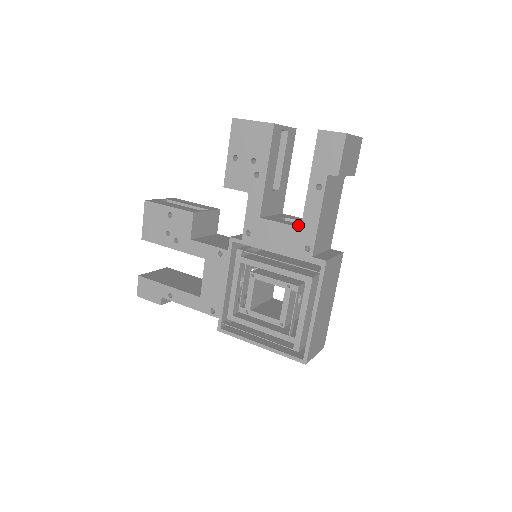
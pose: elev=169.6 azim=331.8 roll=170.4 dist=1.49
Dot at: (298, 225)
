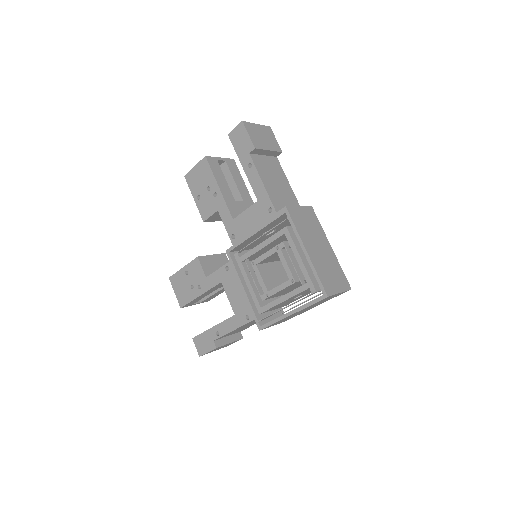
Dot at: occluded
